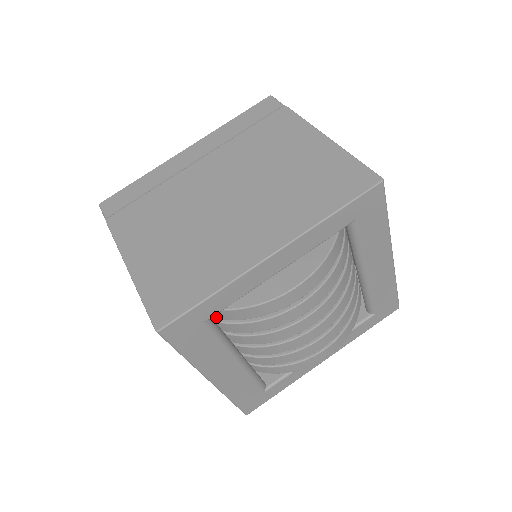
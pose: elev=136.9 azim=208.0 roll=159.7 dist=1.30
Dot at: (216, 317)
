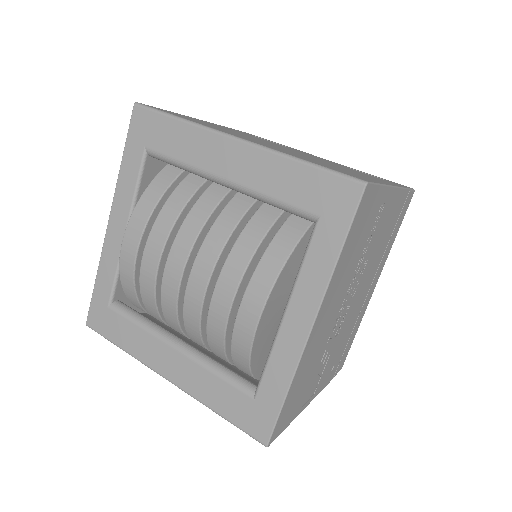
Dot at: (139, 306)
